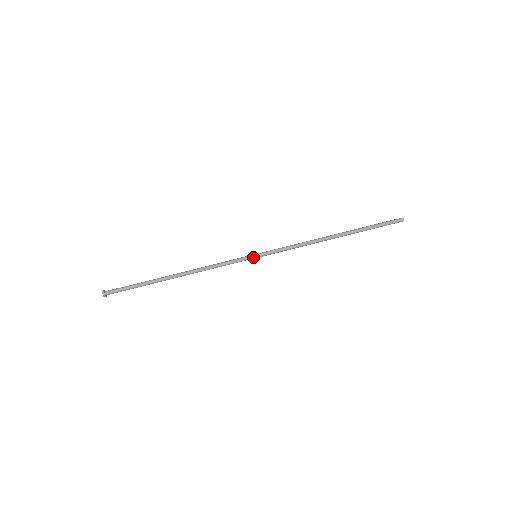
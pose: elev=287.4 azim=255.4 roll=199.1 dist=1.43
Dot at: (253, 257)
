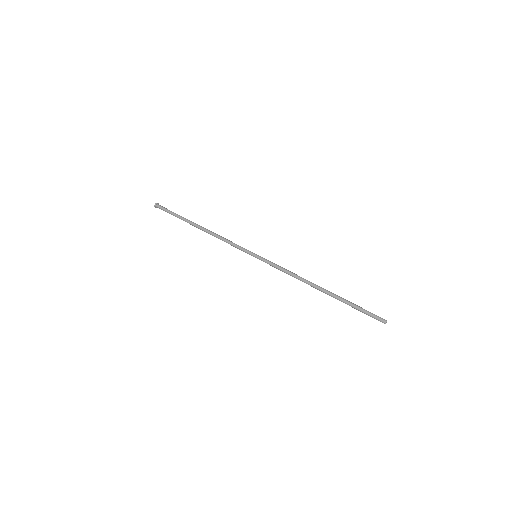
Dot at: (253, 255)
